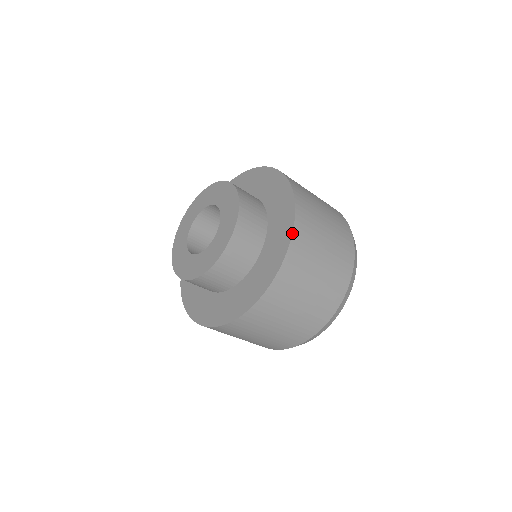
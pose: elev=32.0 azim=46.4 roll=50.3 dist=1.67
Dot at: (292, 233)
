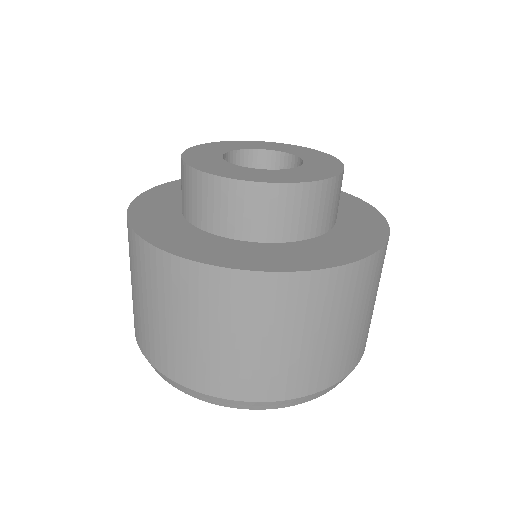
Dot at: (379, 249)
